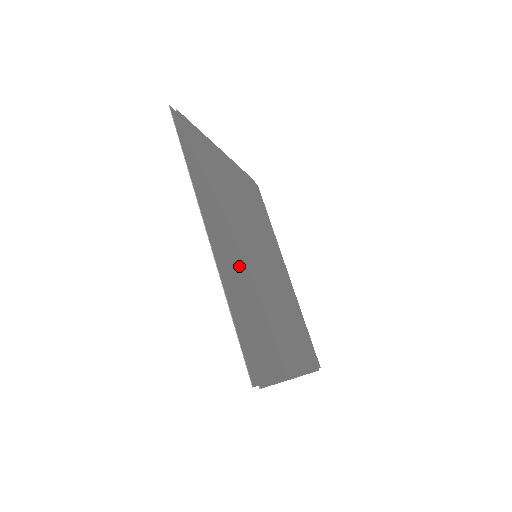
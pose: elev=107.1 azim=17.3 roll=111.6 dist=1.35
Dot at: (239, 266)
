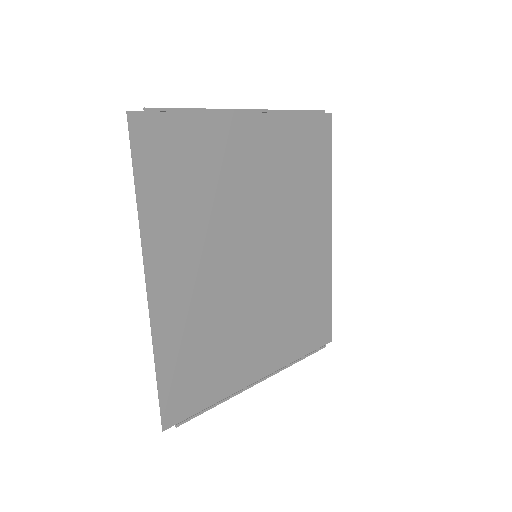
Dot at: (204, 296)
